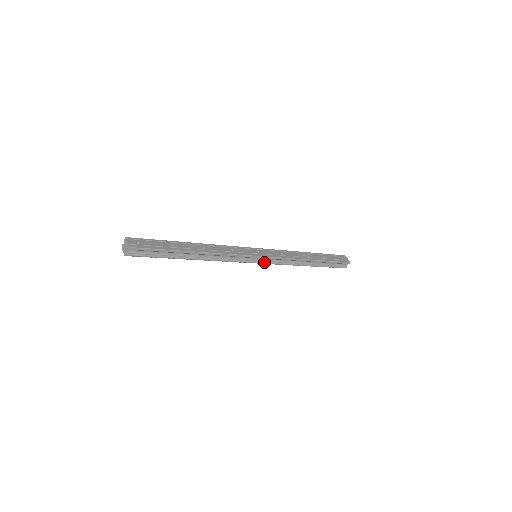
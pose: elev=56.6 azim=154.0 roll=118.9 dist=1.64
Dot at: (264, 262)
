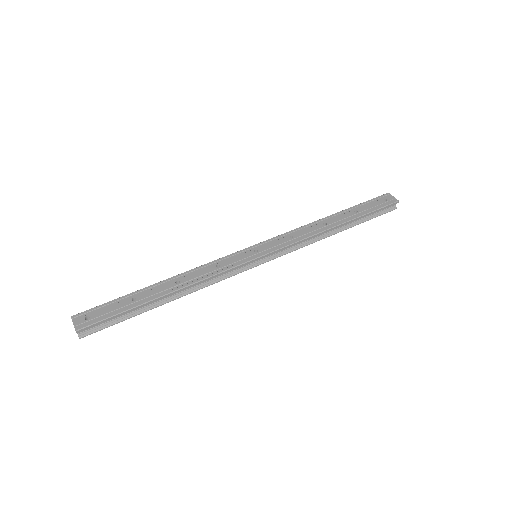
Dot at: (269, 259)
